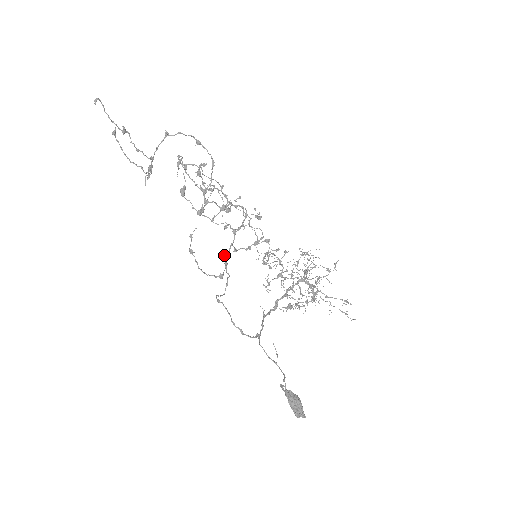
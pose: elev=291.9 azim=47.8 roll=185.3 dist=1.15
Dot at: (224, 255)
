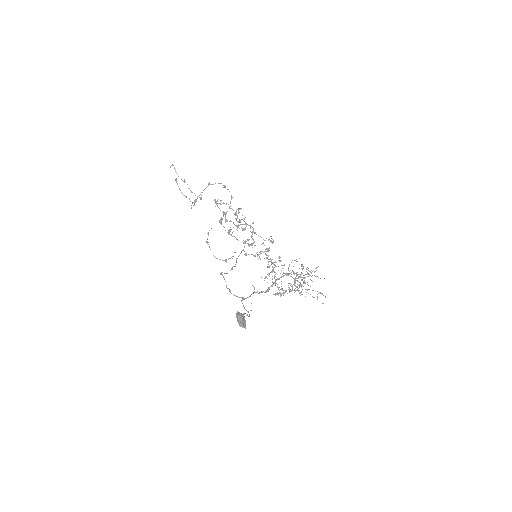
Dot at: occluded
